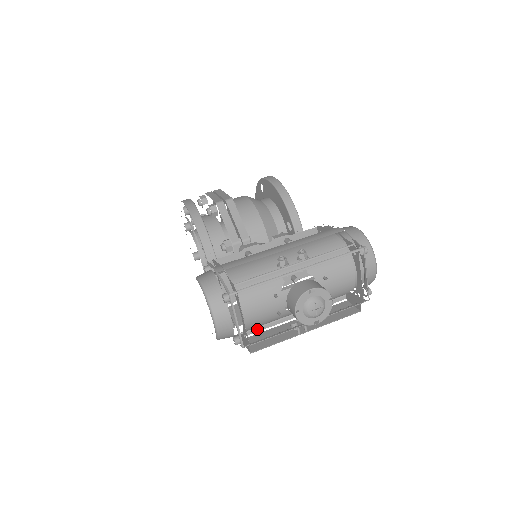
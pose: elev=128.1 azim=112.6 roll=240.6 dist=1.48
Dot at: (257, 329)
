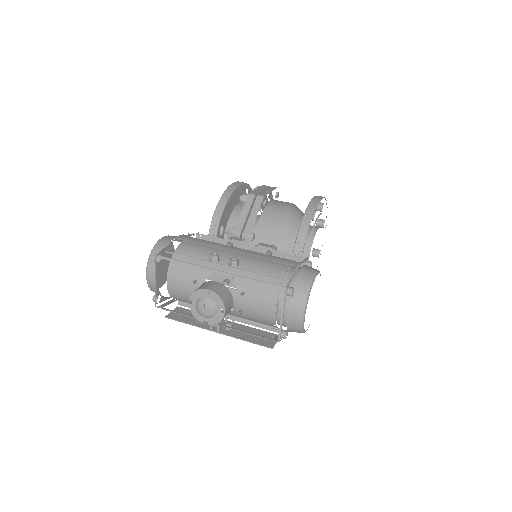
Dot at: occluded
